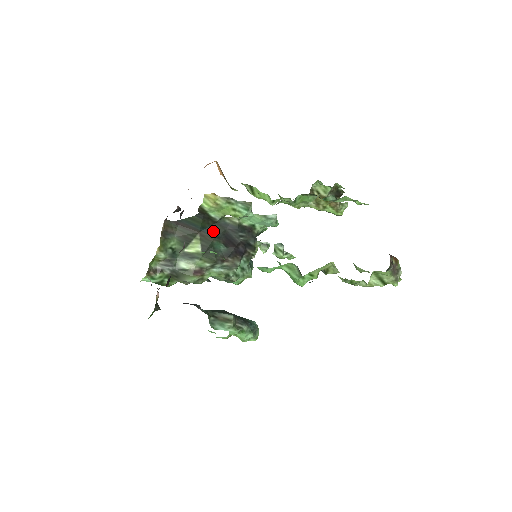
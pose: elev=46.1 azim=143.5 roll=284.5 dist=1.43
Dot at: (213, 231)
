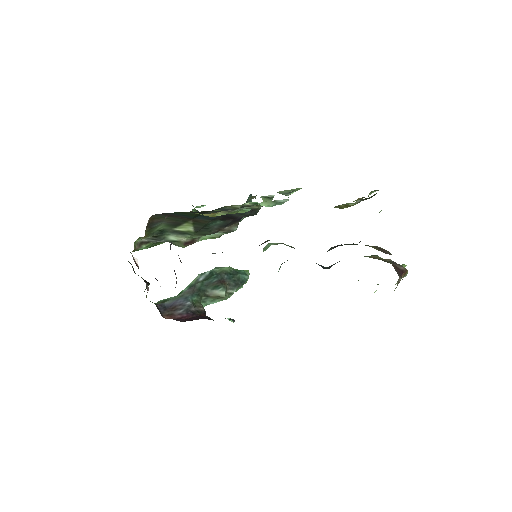
Dot at: occluded
